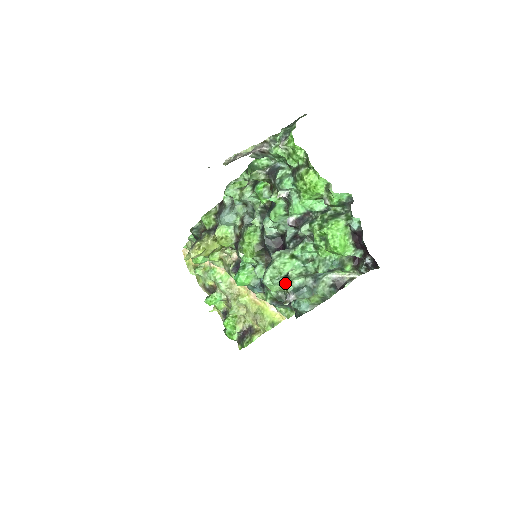
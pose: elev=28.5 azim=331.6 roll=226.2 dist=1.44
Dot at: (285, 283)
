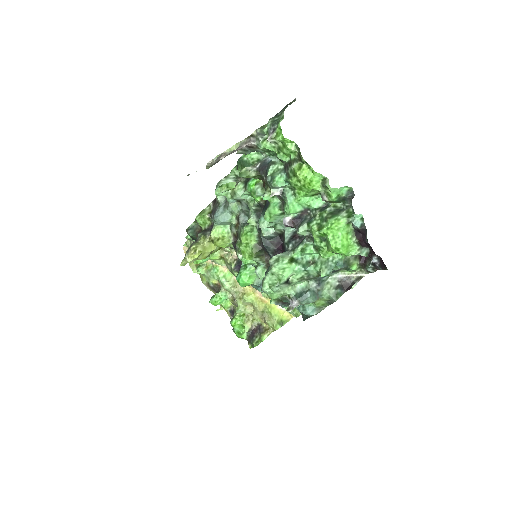
Dot at: (286, 289)
